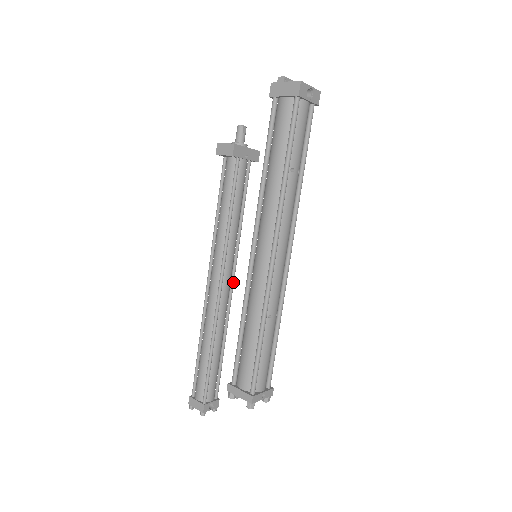
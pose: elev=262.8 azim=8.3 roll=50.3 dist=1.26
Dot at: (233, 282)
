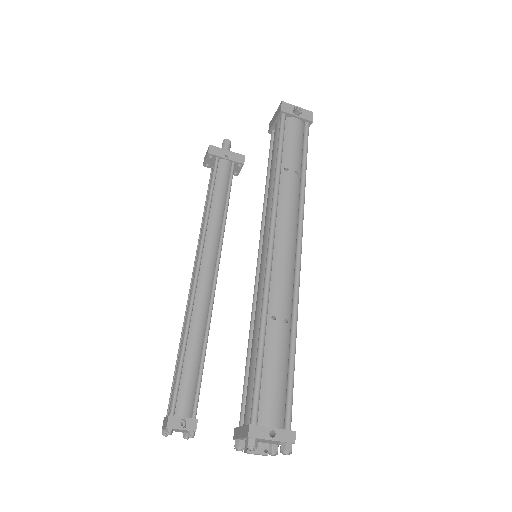
Dot at: (217, 270)
